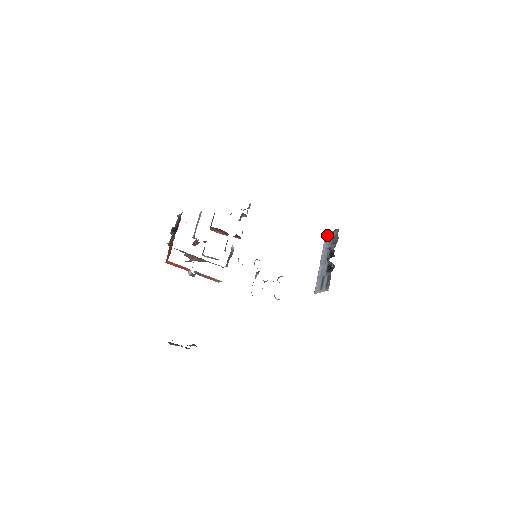
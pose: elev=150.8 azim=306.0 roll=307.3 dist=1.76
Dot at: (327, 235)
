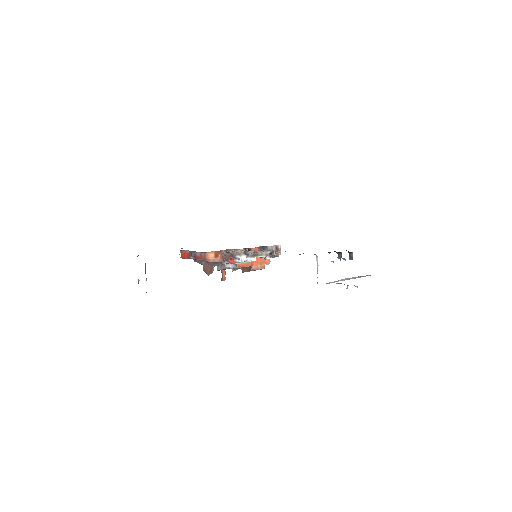
Dot at: occluded
